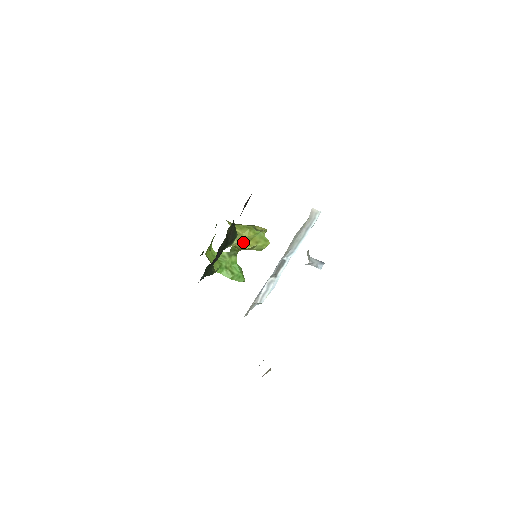
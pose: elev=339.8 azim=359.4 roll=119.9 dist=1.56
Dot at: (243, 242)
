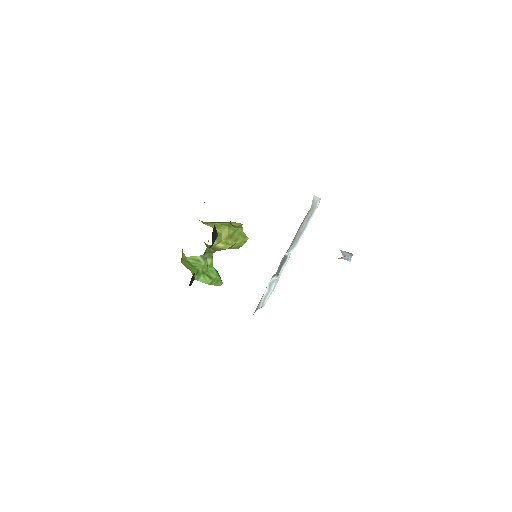
Dot at: (223, 242)
